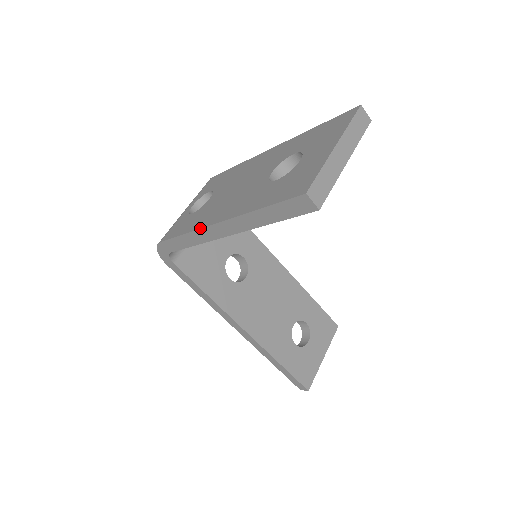
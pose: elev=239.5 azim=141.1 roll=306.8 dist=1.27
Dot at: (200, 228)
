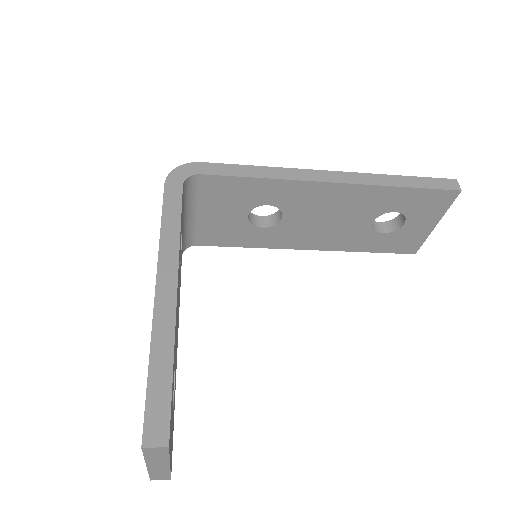
Dot at: occluded
